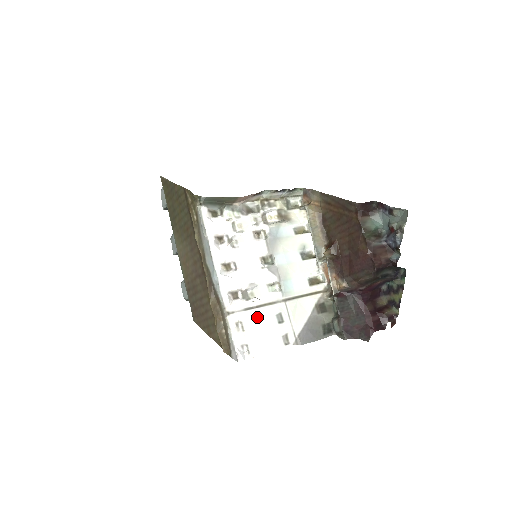
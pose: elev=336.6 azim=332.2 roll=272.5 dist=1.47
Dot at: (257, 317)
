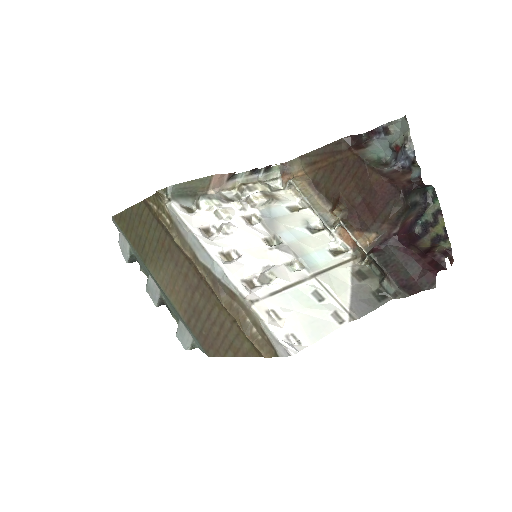
Dot at: (290, 300)
